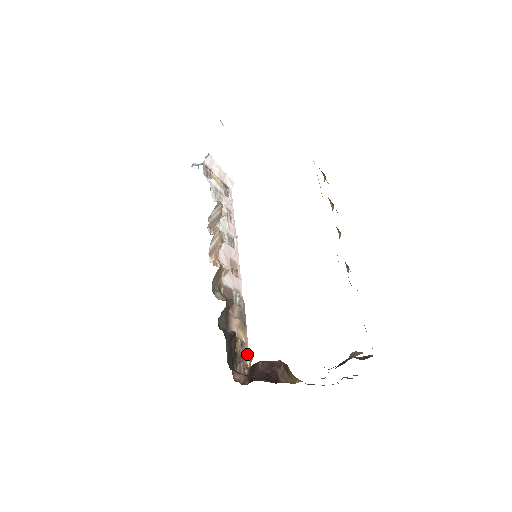
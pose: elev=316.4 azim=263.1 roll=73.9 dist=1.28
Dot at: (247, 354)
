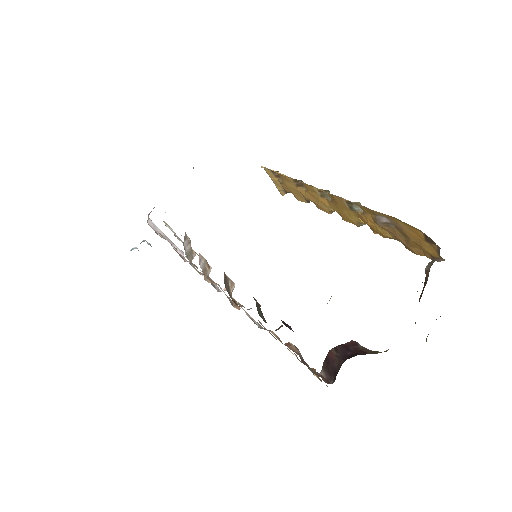
Dot at: occluded
